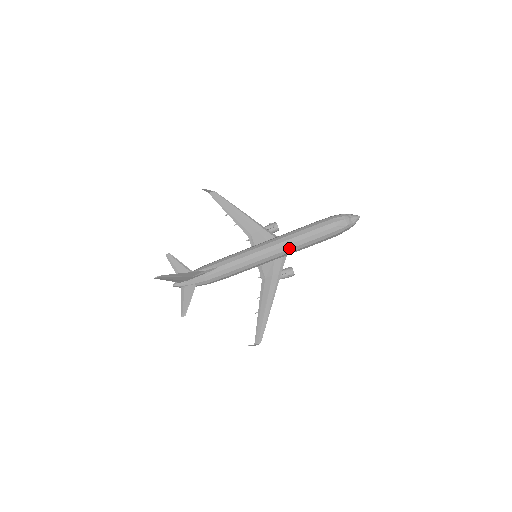
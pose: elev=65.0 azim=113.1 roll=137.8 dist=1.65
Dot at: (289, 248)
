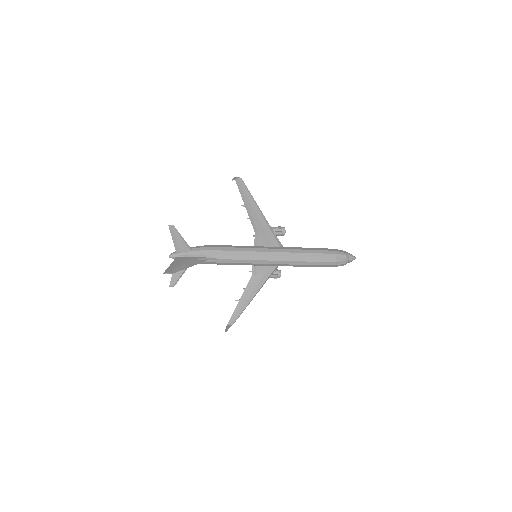
Dot at: occluded
